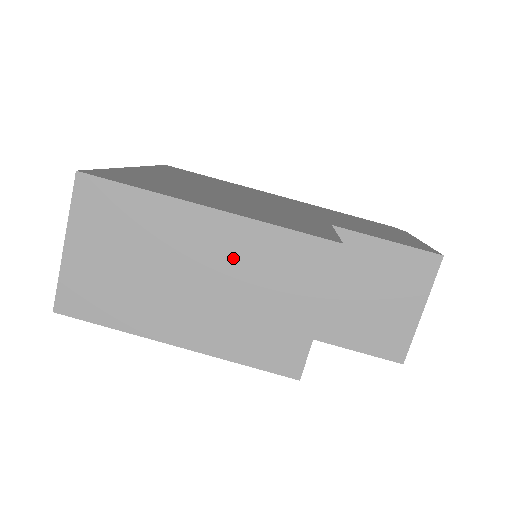
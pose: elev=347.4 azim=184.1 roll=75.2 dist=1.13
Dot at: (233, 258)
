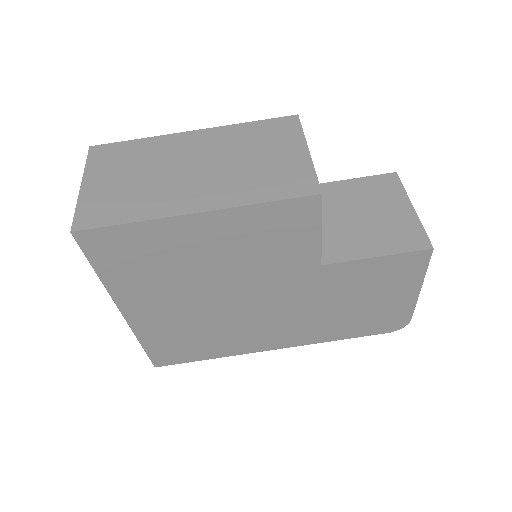
Dot at: (222, 147)
